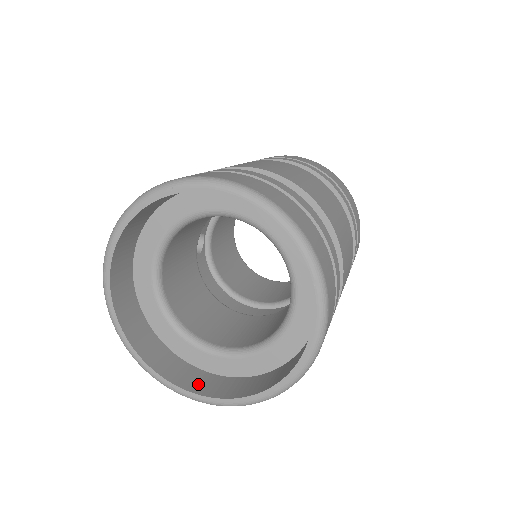
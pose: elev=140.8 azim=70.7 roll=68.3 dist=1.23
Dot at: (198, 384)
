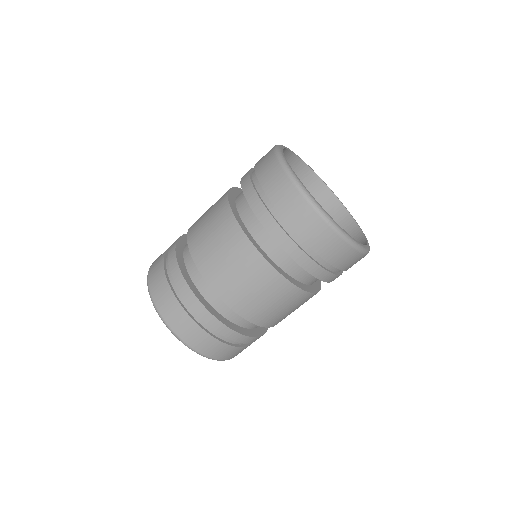
Dot at: occluded
